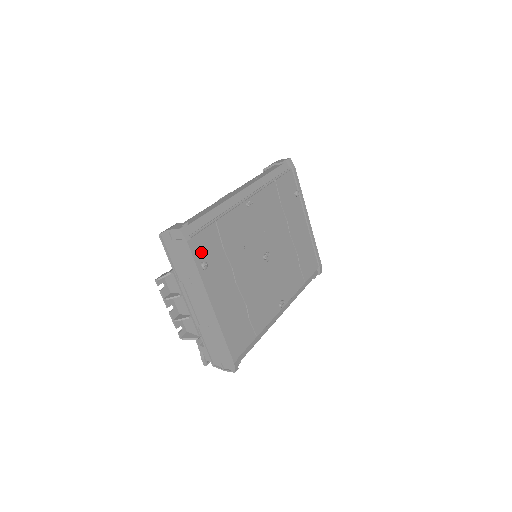
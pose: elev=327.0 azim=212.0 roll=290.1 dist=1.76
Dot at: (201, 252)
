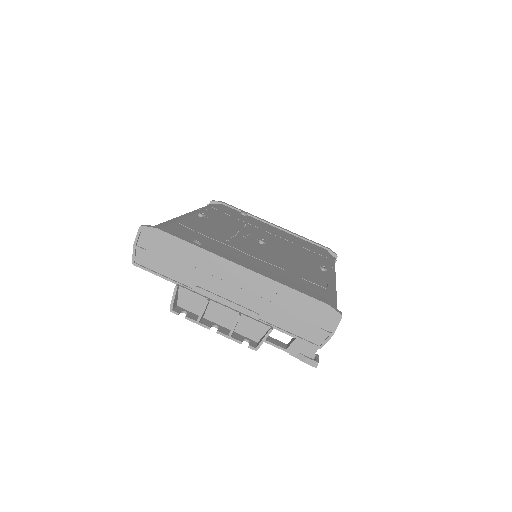
Dot at: occluded
